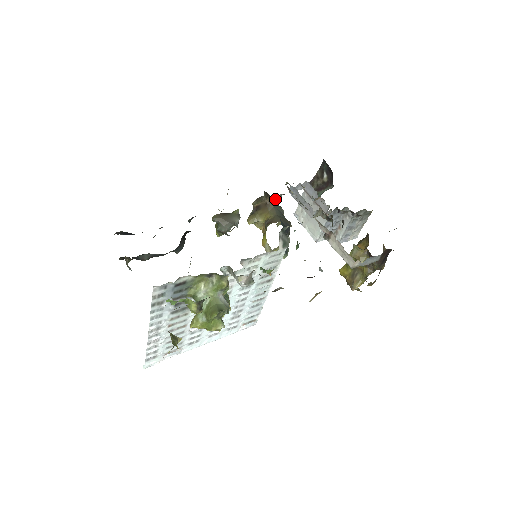
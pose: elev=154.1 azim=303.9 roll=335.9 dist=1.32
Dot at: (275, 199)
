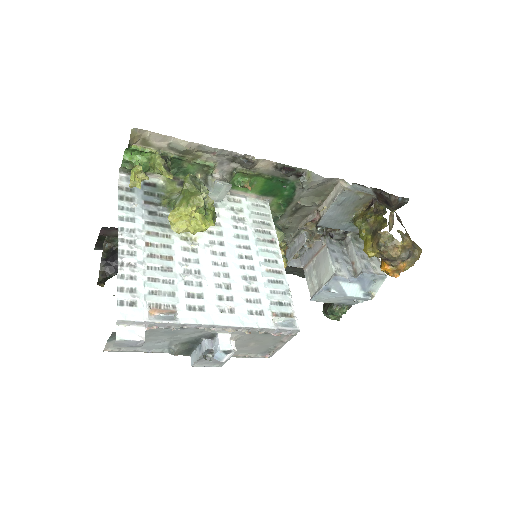
Dot at: occluded
